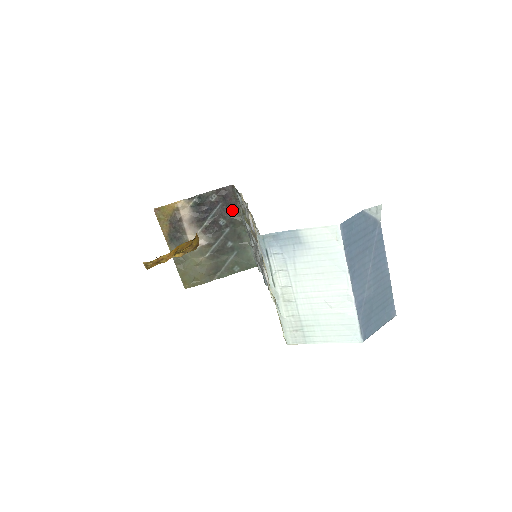
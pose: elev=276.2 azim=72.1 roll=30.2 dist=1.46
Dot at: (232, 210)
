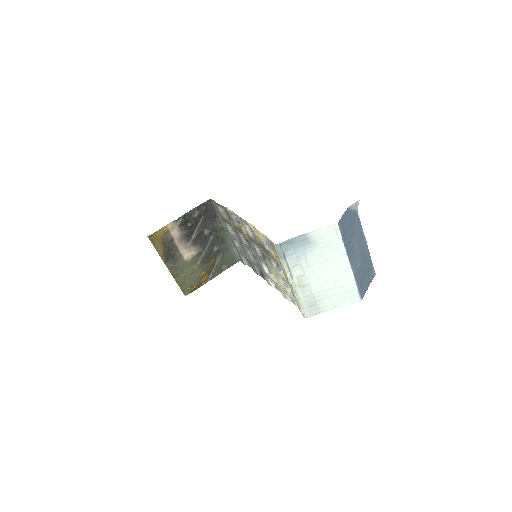
Dot at: (213, 220)
